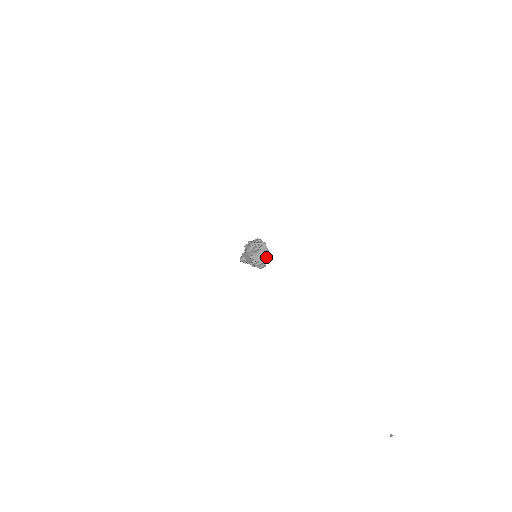
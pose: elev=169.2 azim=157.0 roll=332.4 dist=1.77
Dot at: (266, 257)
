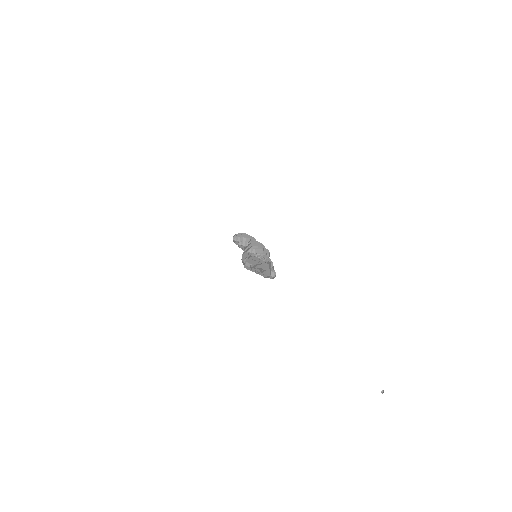
Dot at: (268, 252)
